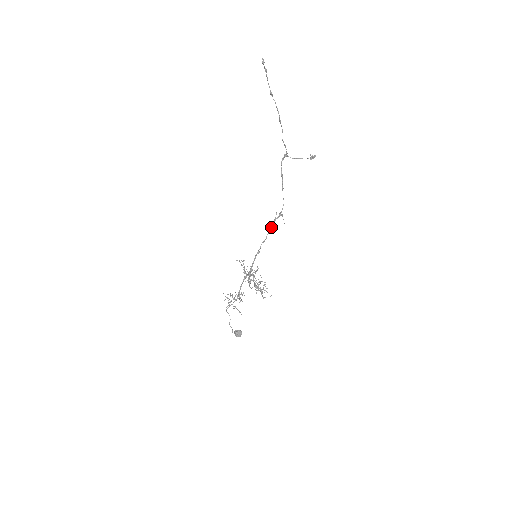
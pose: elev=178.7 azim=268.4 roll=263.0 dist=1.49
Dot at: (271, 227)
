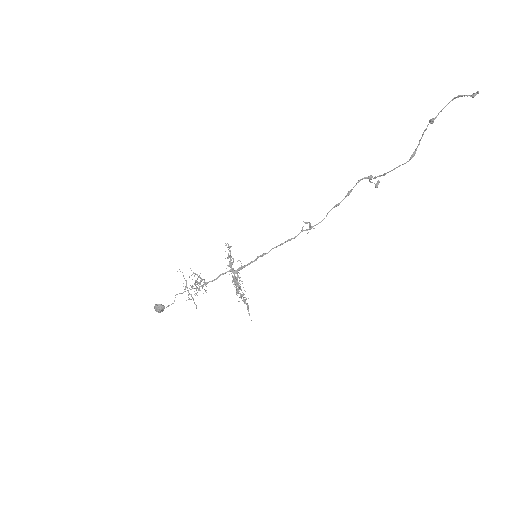
Dot at: (295, 237)
